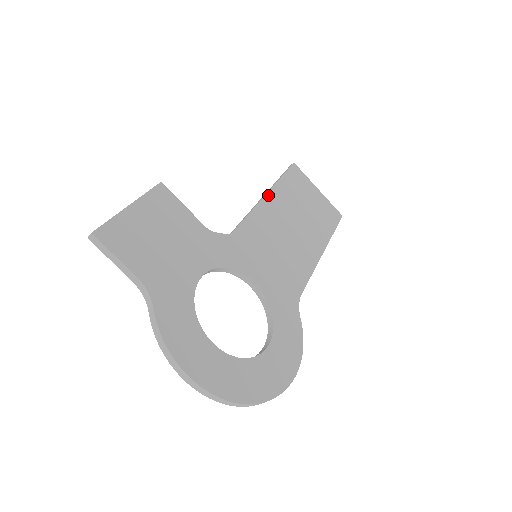
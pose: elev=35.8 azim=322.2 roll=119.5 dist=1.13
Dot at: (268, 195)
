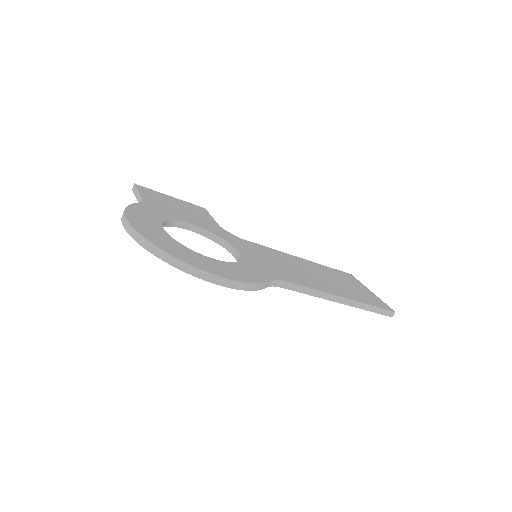
Dot at: (301, 259)
